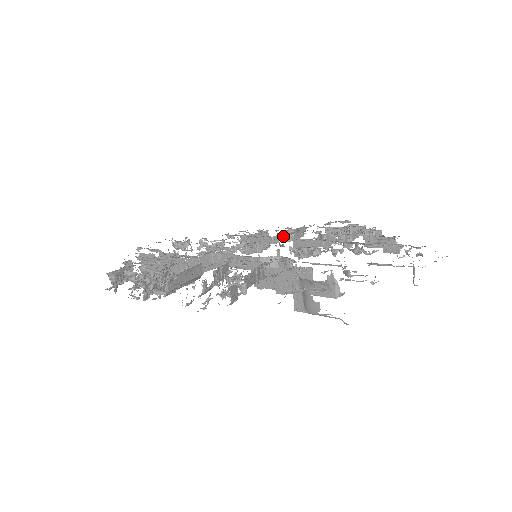
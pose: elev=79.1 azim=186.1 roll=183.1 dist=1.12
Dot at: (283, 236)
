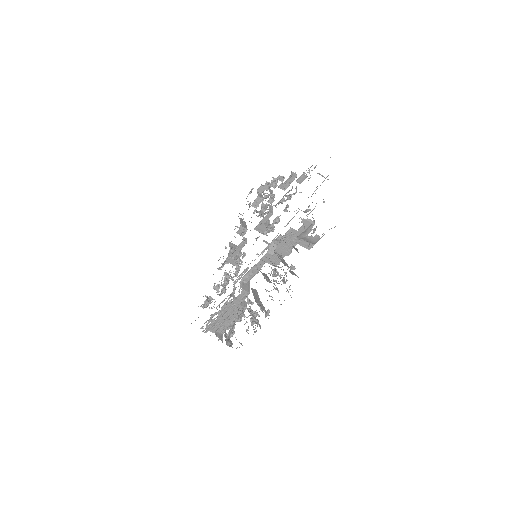
Dot at: (240, 235)
